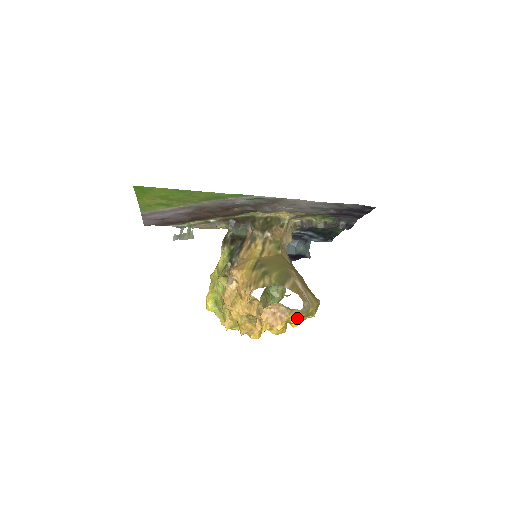
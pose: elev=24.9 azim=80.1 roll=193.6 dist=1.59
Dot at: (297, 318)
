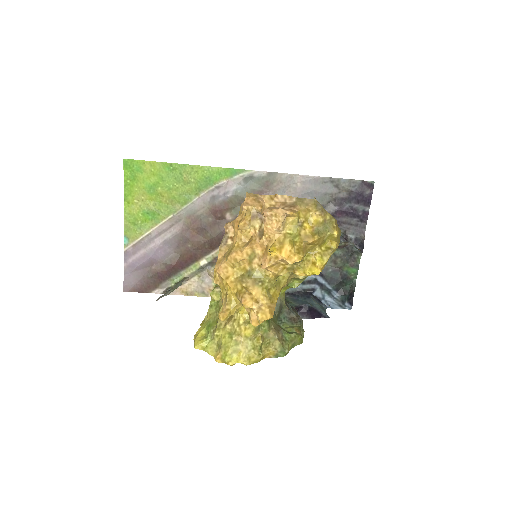
Dot at: (313, 228)
